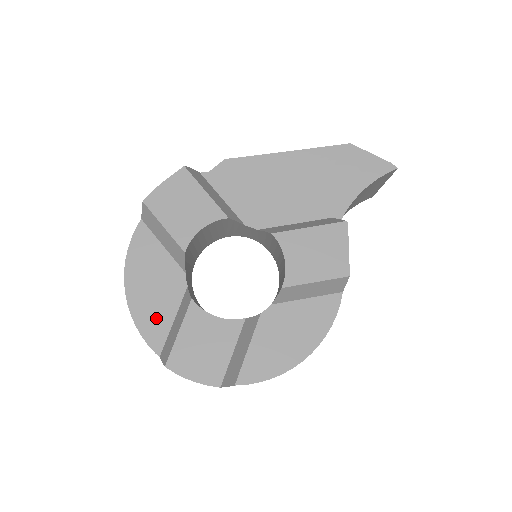
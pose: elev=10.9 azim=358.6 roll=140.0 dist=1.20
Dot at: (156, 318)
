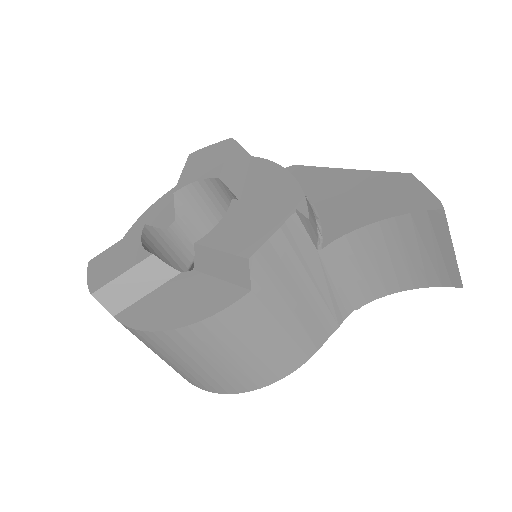
Dot at: occluded
